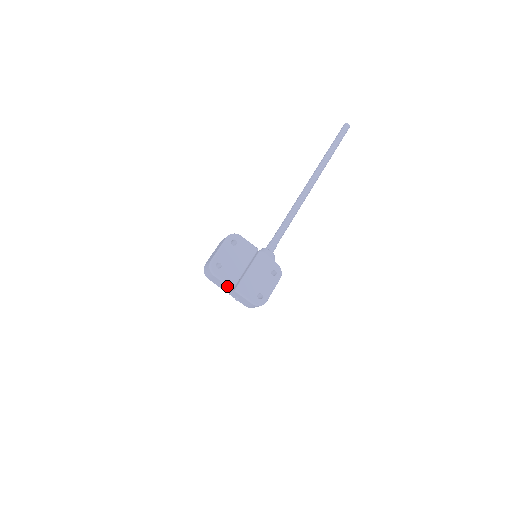
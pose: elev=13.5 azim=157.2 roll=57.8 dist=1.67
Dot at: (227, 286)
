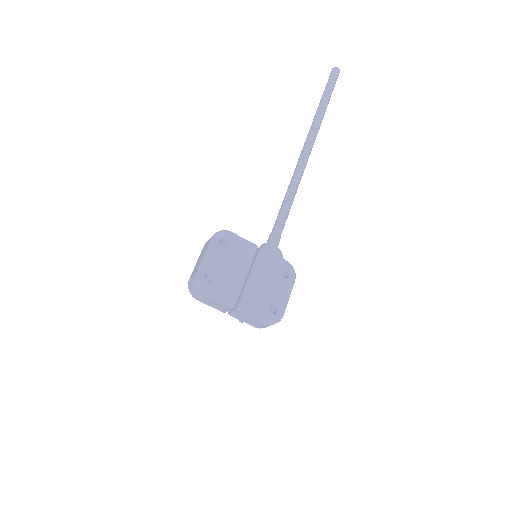
Dot at: (225, 305)
